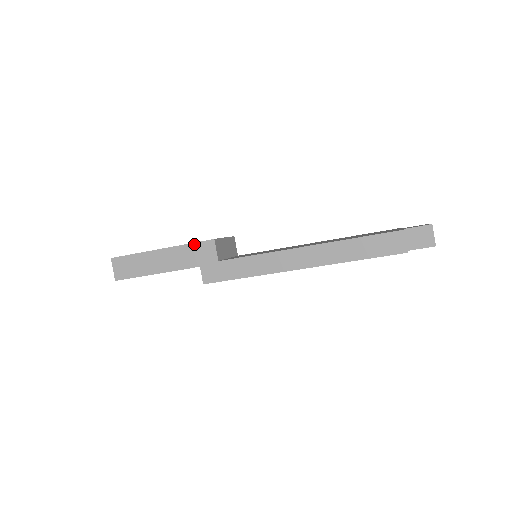
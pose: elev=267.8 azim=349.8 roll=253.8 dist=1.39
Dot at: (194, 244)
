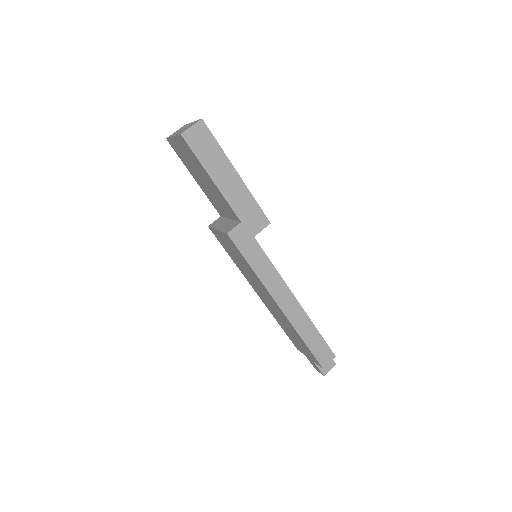
Dot at: (258, 206)
